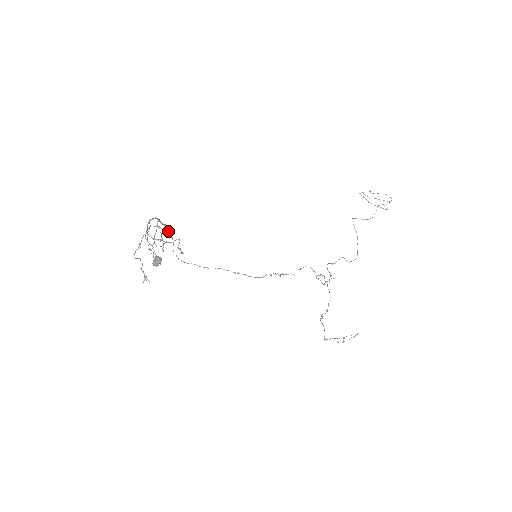
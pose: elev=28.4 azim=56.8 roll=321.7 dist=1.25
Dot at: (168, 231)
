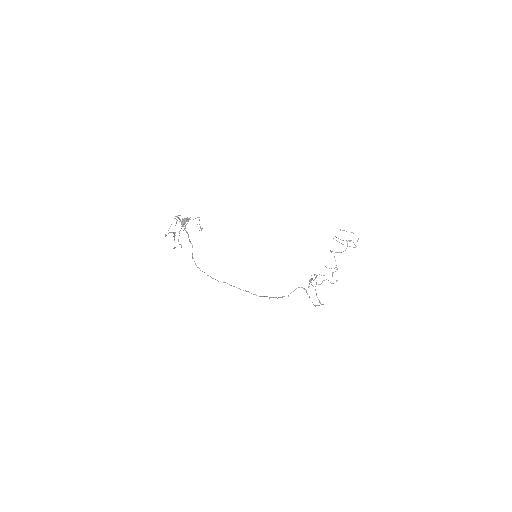
Dot at: (189, 239)
